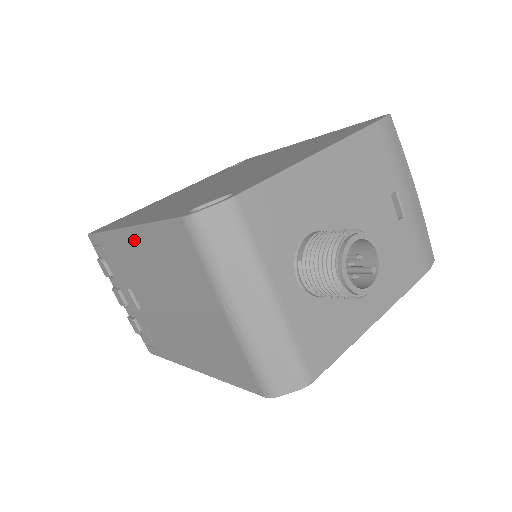
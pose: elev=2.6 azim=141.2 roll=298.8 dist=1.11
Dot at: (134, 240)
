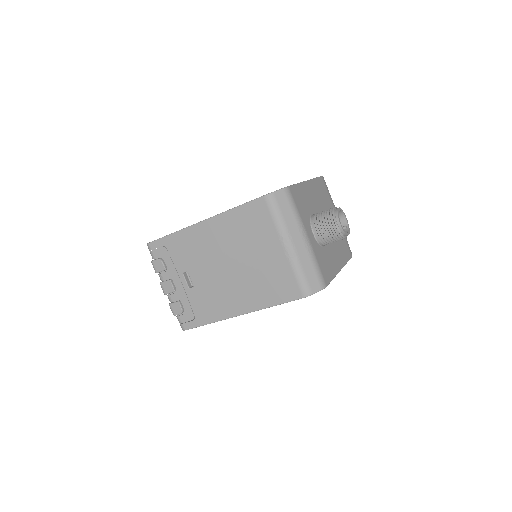
Dot at: (210, 227)
